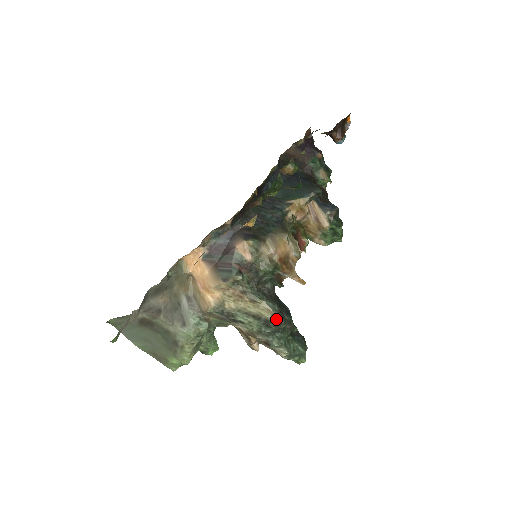
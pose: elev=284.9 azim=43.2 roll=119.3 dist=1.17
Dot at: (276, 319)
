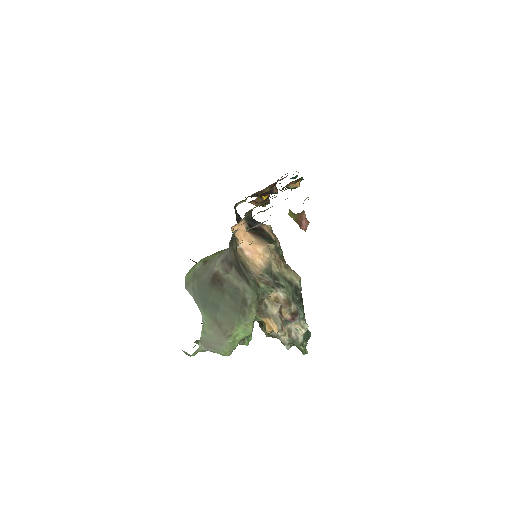
Dot at: occluded
